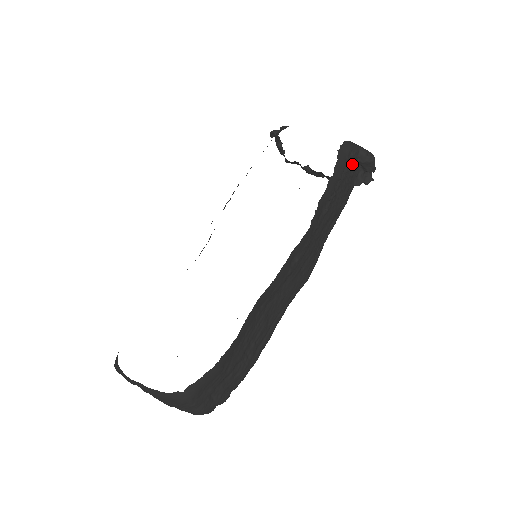
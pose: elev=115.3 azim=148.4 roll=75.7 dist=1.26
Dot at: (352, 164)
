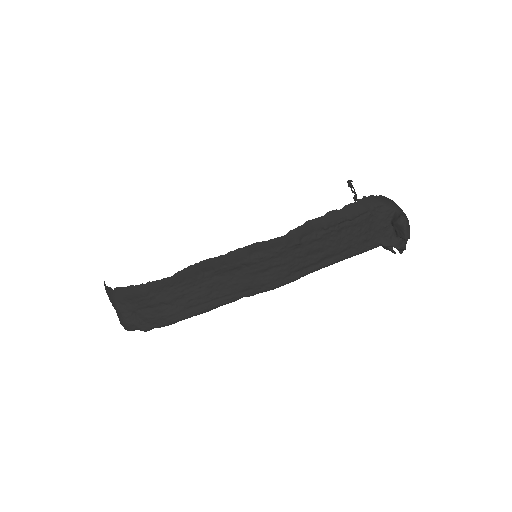
Dot at: (380, 219)
